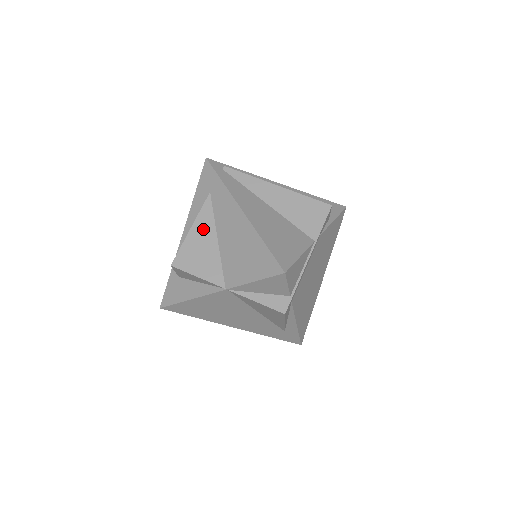
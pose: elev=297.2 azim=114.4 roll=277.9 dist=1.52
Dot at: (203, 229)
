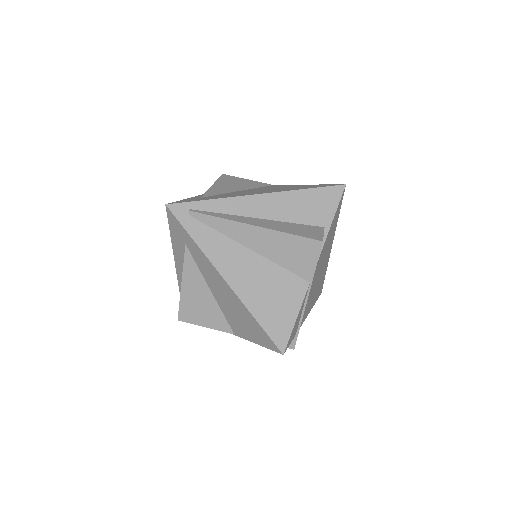
Dot at: (193, 284)
